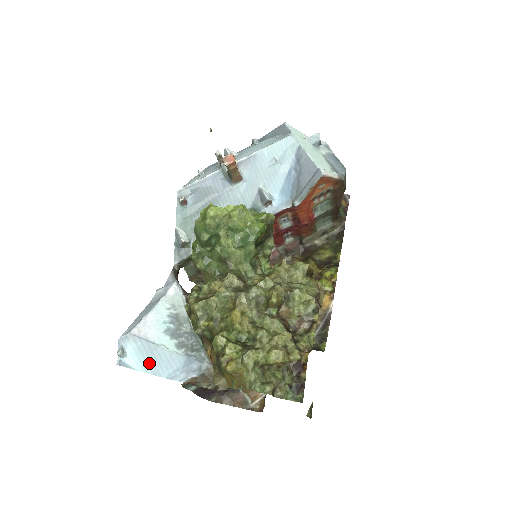
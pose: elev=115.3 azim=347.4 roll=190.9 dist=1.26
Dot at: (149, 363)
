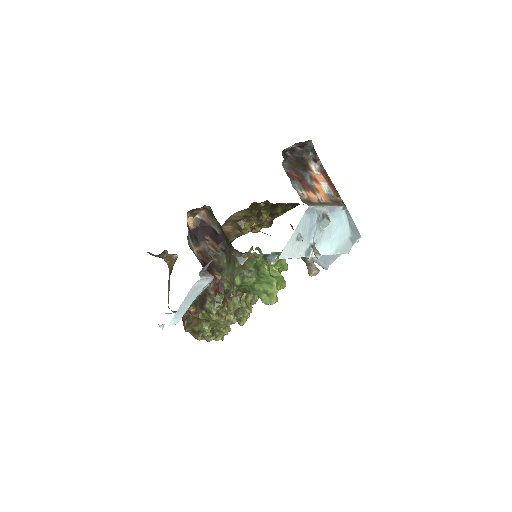
Dot at: occluded
